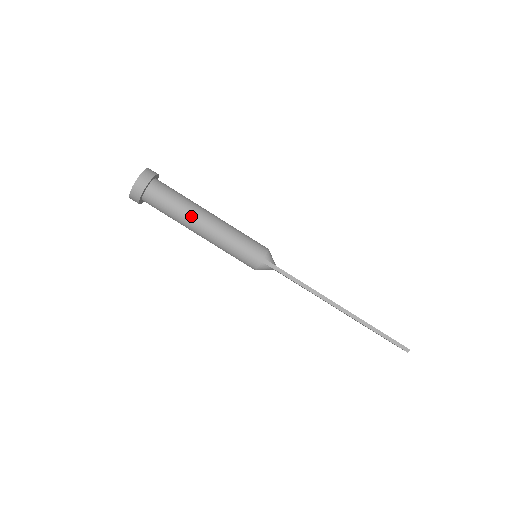
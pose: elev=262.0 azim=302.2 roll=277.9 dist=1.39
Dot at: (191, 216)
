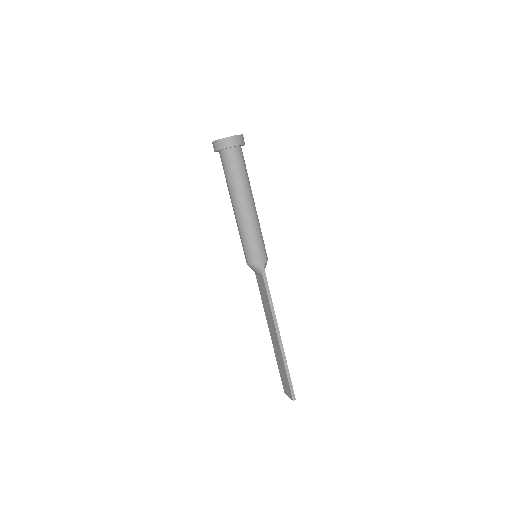
Dot at: (244, 192)
